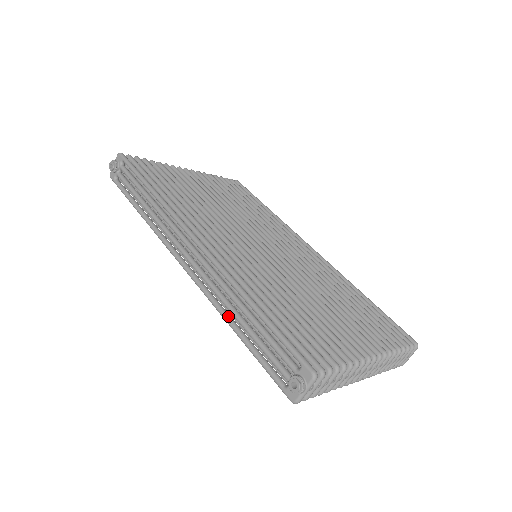
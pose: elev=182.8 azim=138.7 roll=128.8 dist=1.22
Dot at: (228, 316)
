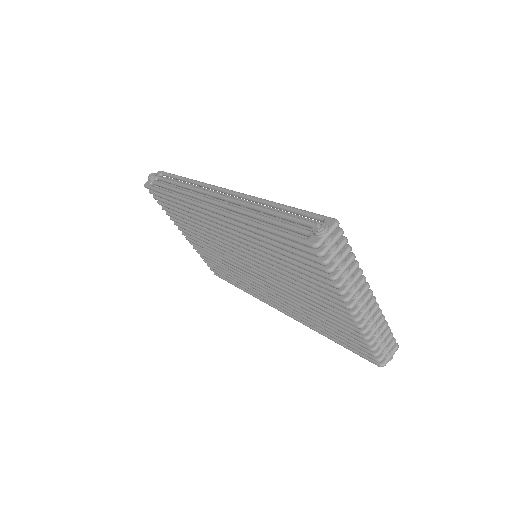
Dot at: (251, 220)
